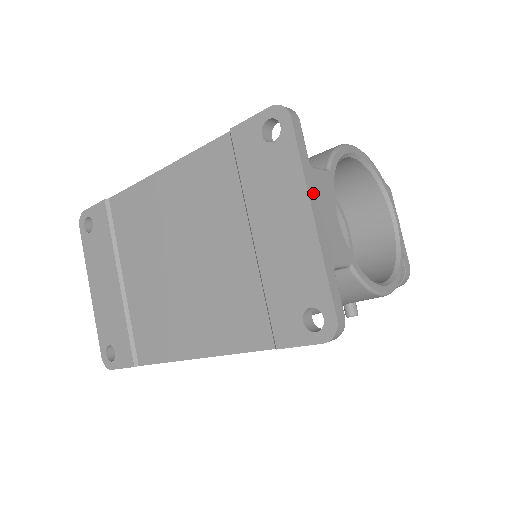
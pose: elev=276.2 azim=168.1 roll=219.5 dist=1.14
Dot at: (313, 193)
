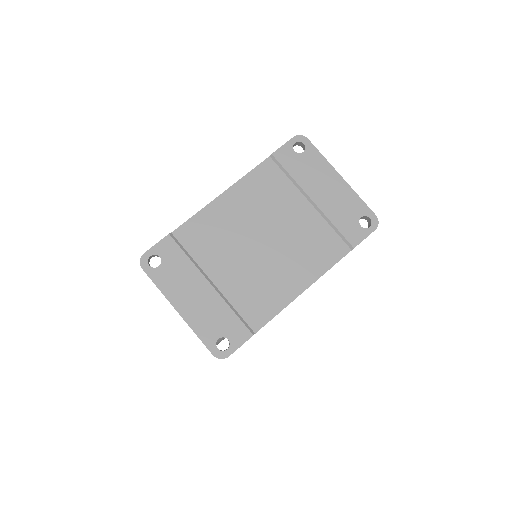
Dot at: (333, 169)
